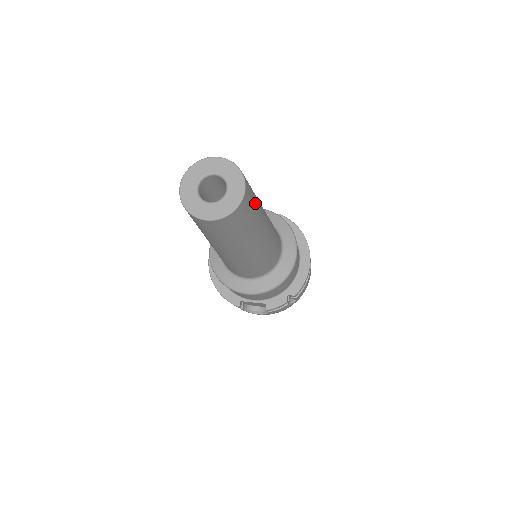
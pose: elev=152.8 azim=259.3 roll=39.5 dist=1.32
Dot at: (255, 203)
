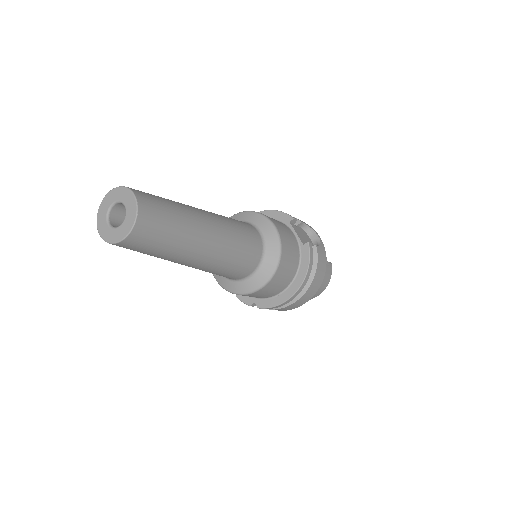
Dot at: (160, 245)
